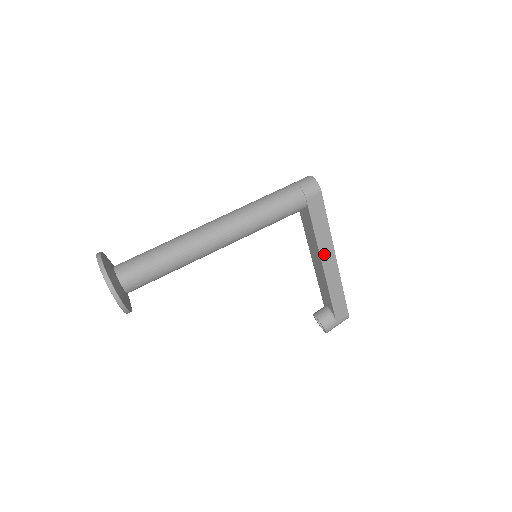
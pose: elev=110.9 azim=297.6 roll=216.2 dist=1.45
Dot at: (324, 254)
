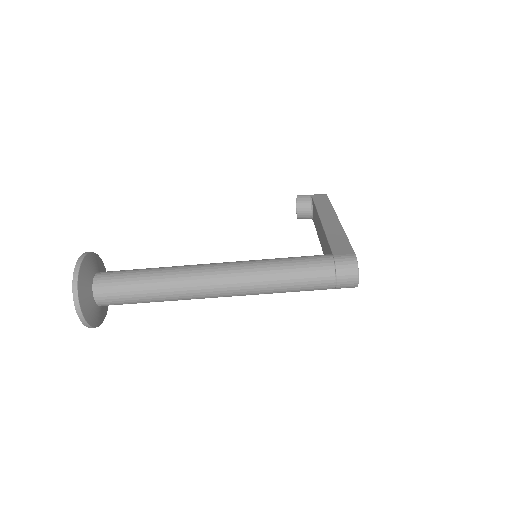
Dot at: occluded
